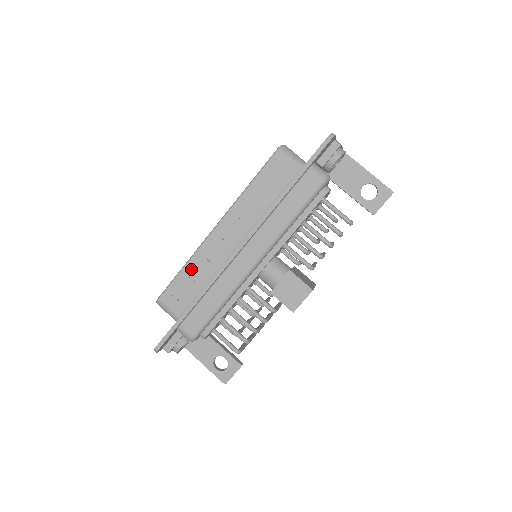
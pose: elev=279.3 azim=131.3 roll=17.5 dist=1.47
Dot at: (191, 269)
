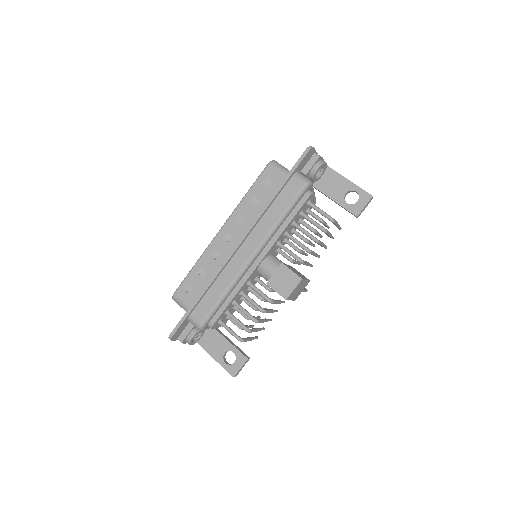
Dot at: (200, 267)
